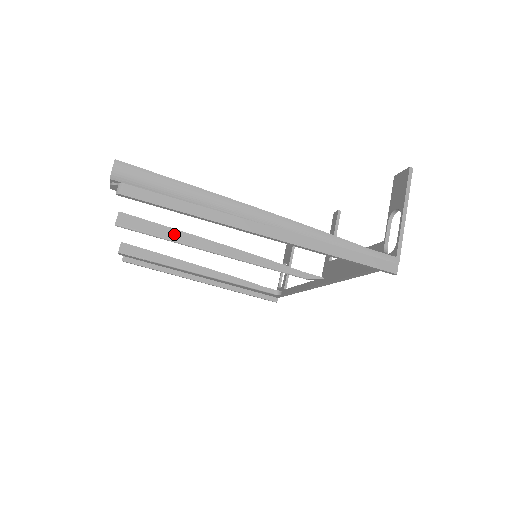
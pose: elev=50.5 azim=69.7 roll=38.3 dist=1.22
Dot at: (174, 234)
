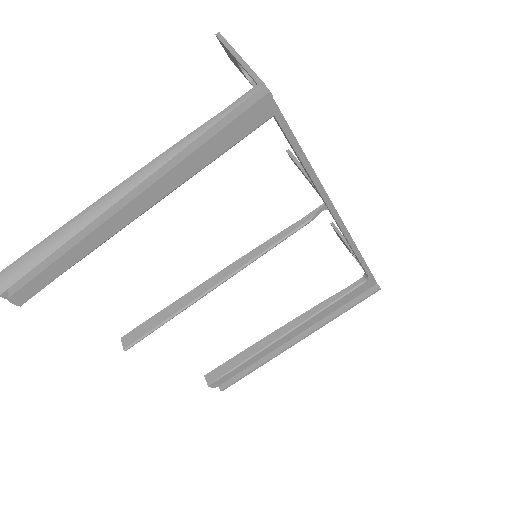
Dot at: (171, 310)
